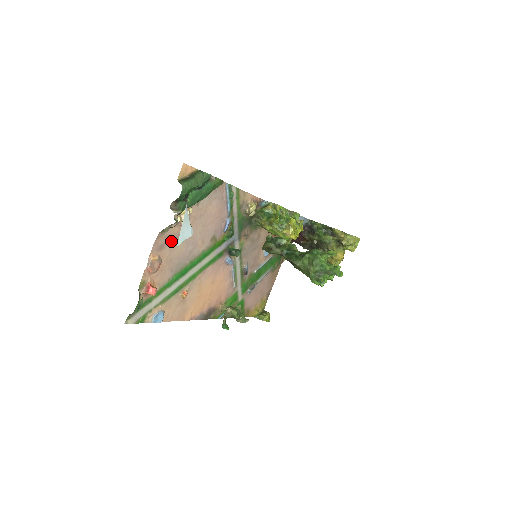
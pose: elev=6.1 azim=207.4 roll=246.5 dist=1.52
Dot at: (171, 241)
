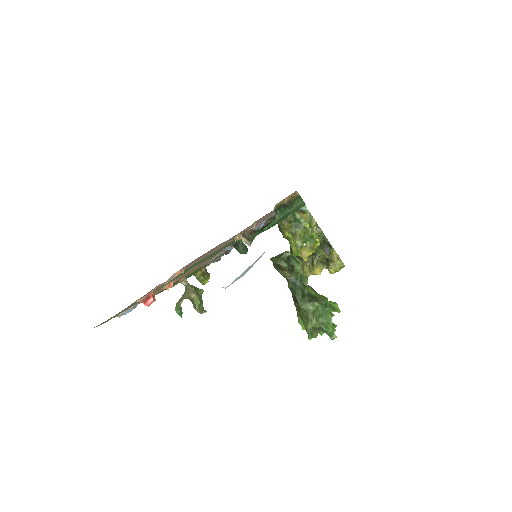
Dot at: occluded
